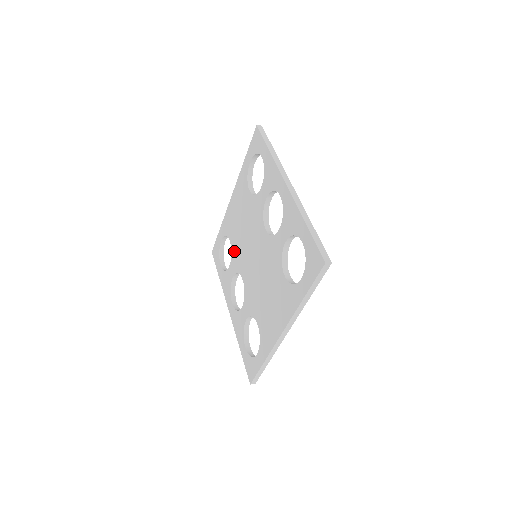
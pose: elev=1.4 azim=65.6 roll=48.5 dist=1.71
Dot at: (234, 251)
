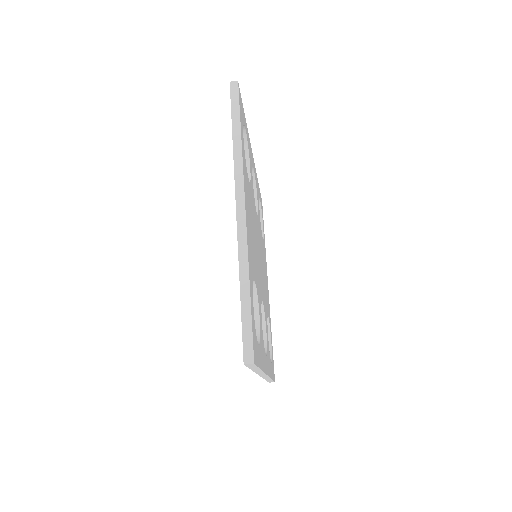
Dot at: occluded
